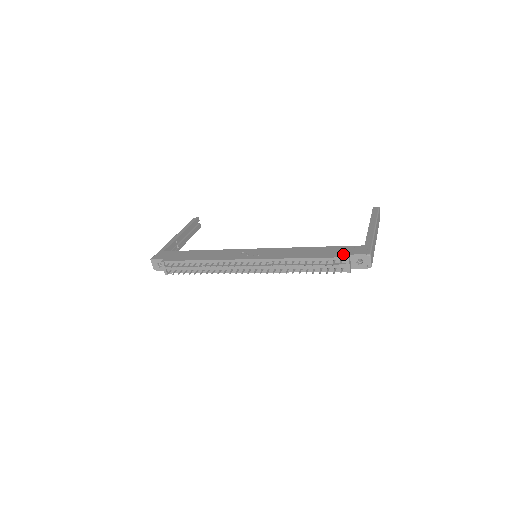
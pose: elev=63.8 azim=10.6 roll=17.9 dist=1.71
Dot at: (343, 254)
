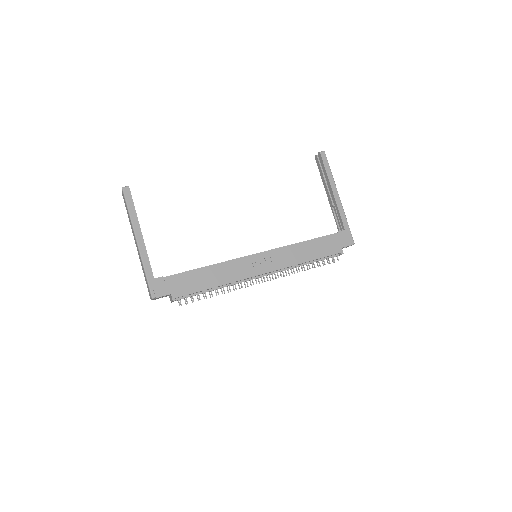
Dot at: (337, 249)
